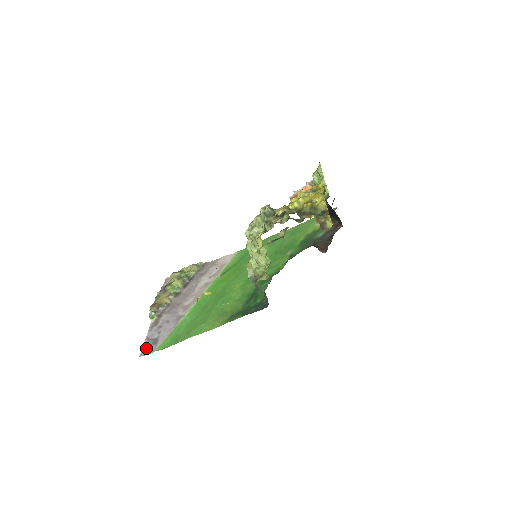
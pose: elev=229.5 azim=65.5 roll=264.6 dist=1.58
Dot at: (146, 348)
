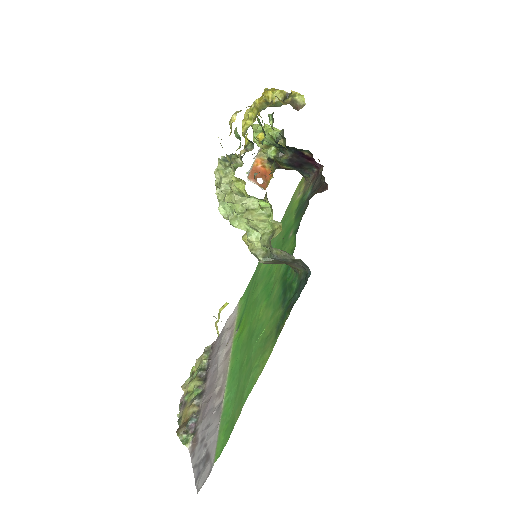
Dot at: (199, 476)
